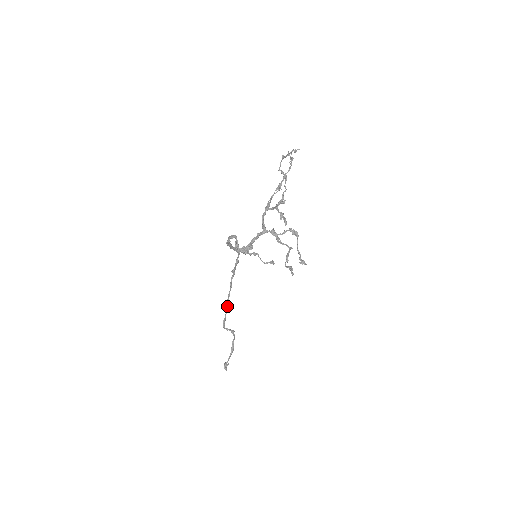
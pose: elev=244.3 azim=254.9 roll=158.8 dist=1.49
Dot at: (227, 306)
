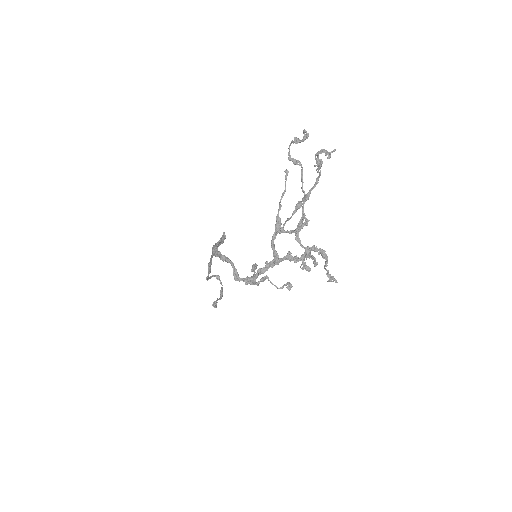
Dot at: (210, 268)
